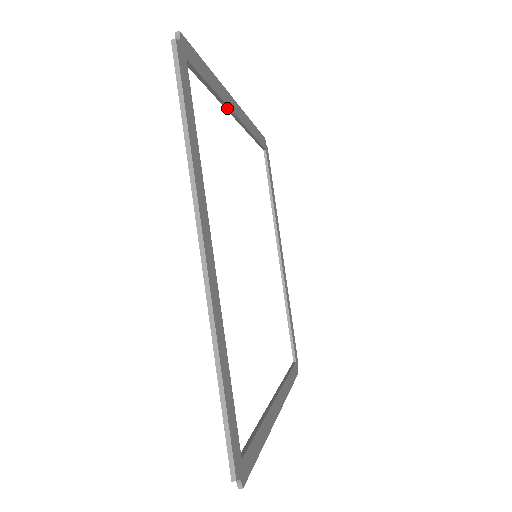
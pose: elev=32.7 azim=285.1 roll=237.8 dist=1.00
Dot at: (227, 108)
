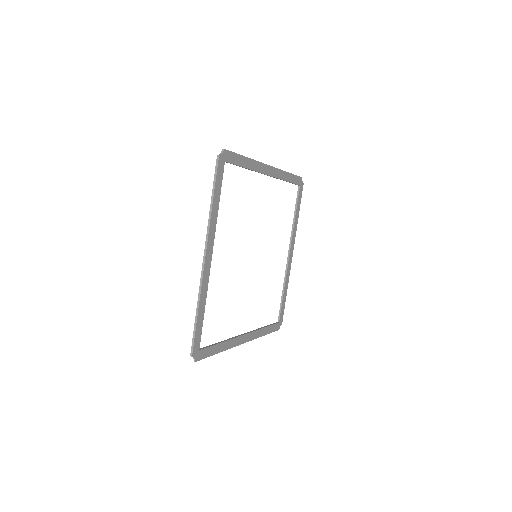
Dot at: (208, 279)
